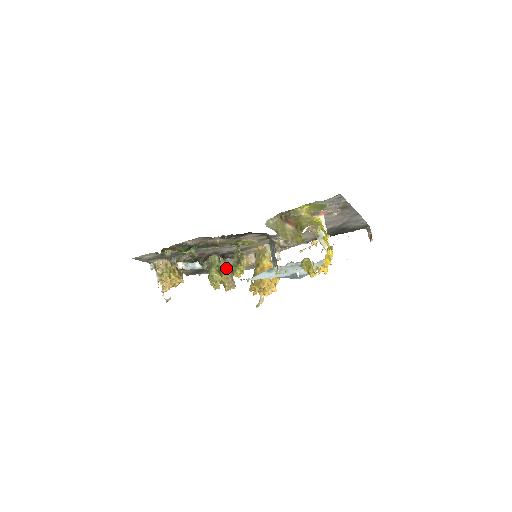
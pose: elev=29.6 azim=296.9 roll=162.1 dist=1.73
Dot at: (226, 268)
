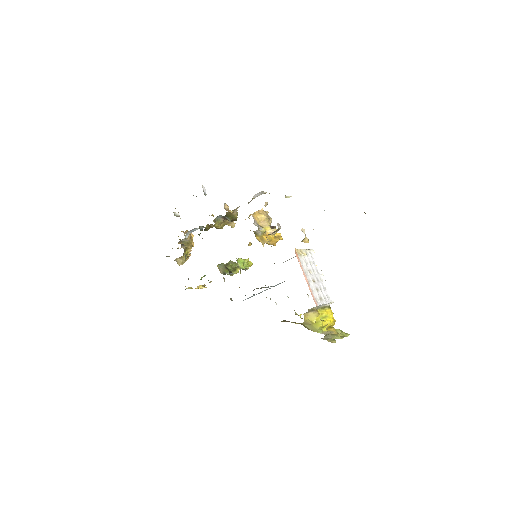
Dot at: (222, 222)
